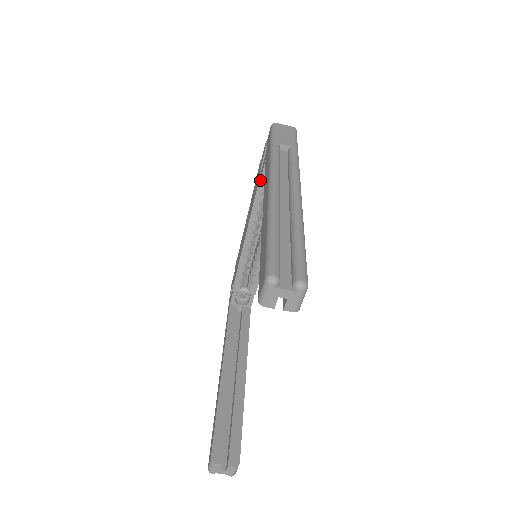
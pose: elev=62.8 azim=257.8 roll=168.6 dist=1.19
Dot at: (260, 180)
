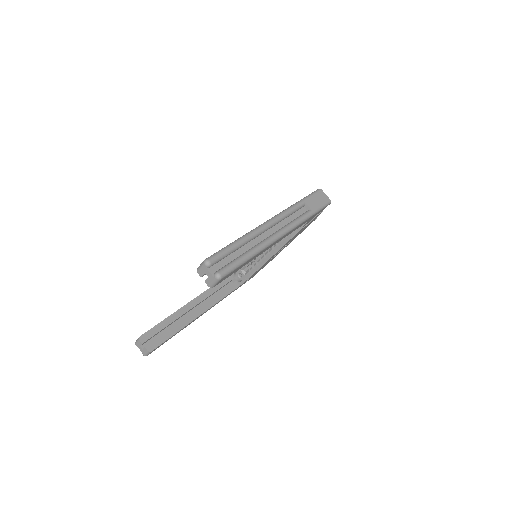
Dot at: occluded
